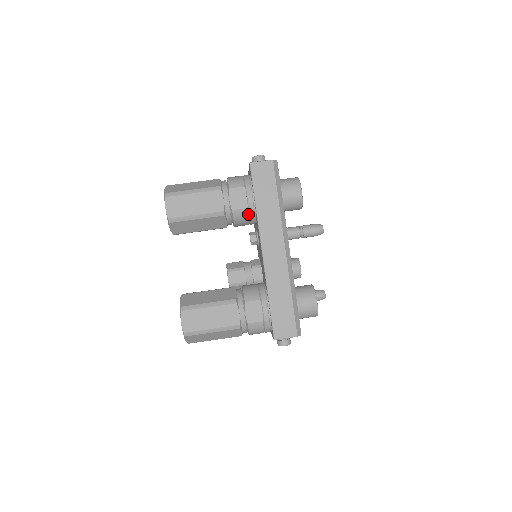
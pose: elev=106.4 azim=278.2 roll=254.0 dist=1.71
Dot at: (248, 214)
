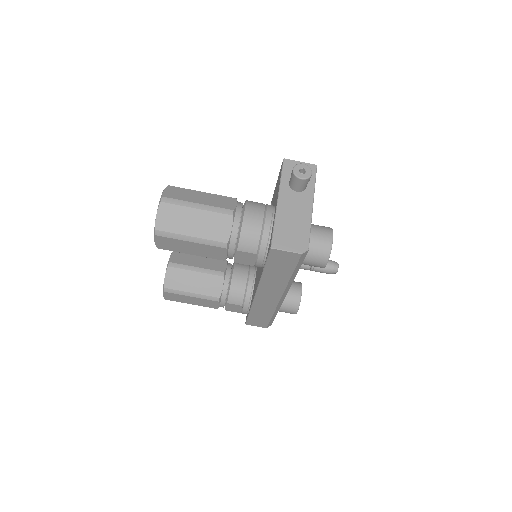
Dot at: occluded
